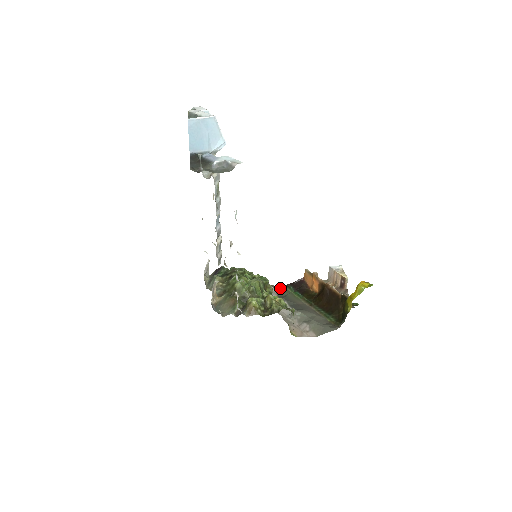
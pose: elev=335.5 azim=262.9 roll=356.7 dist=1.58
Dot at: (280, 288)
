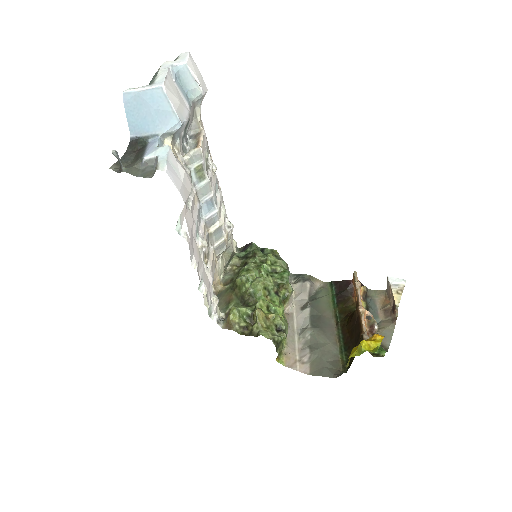
Dot at: (322, 283)
